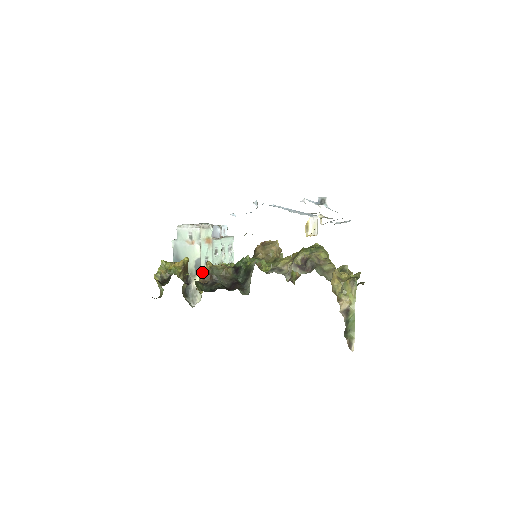
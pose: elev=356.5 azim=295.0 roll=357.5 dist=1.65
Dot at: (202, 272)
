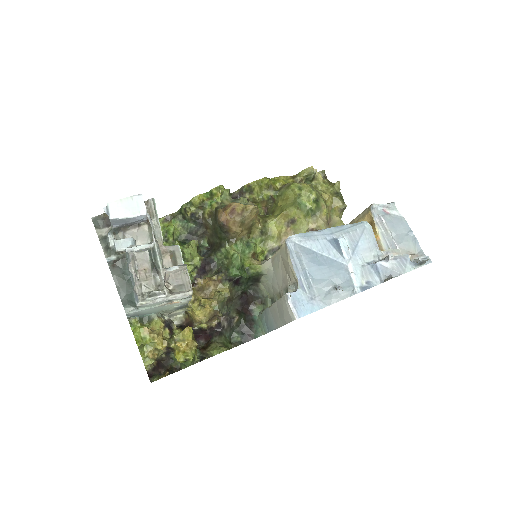
Dot at: (203, 318)
